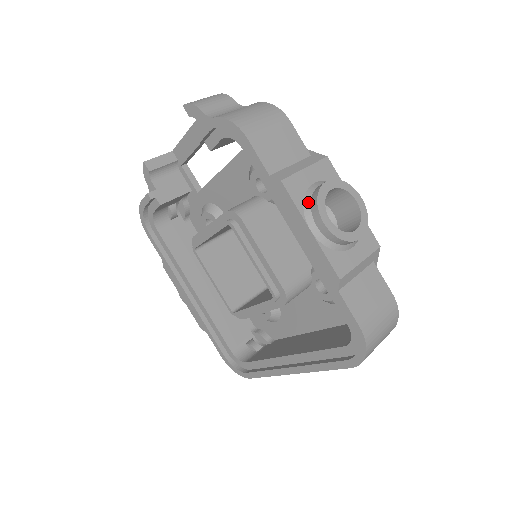
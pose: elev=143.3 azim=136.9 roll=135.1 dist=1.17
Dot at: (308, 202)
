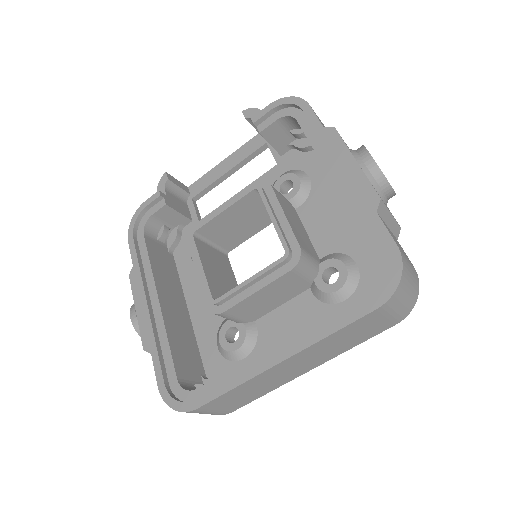
Dot at: (353, 150)
